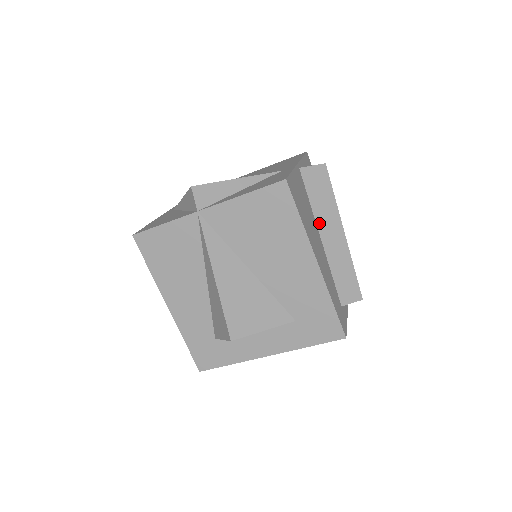
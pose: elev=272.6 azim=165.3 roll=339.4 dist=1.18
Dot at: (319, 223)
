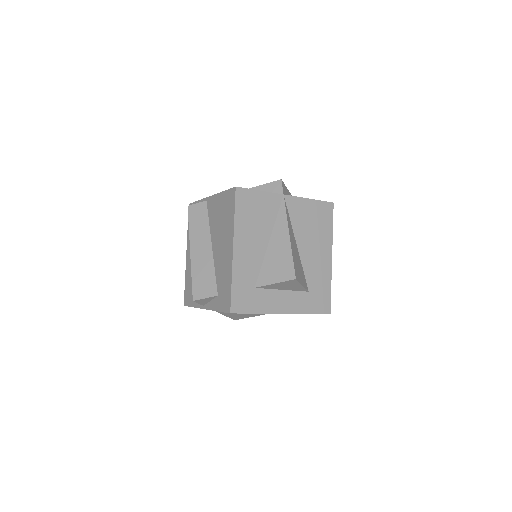
Dot at: occluded
